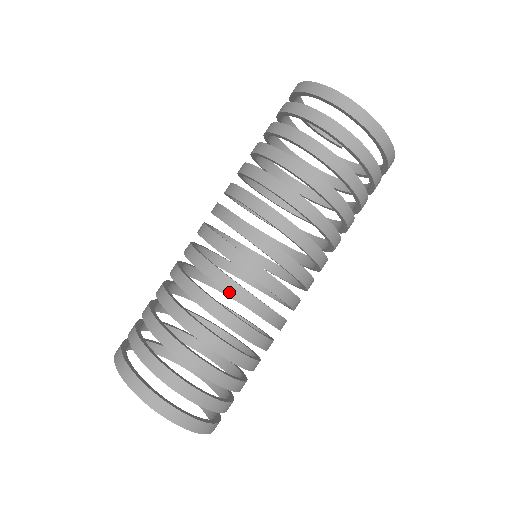
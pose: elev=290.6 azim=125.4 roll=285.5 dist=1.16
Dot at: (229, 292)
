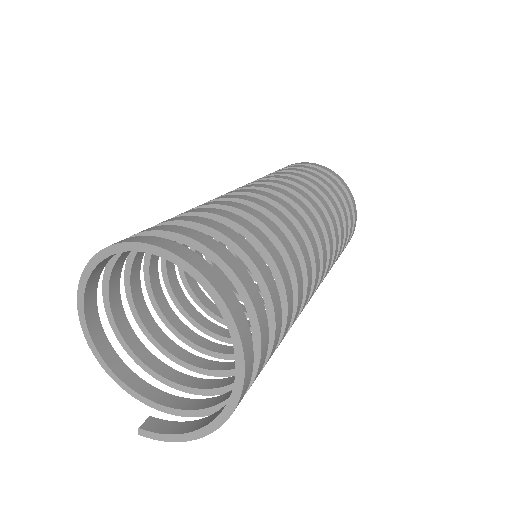
Dot at: (258, 204)
